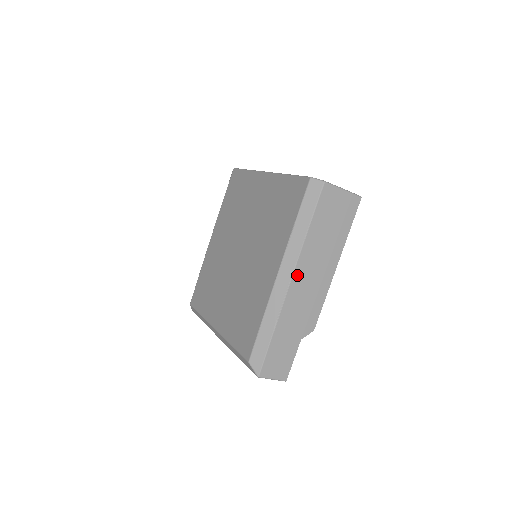
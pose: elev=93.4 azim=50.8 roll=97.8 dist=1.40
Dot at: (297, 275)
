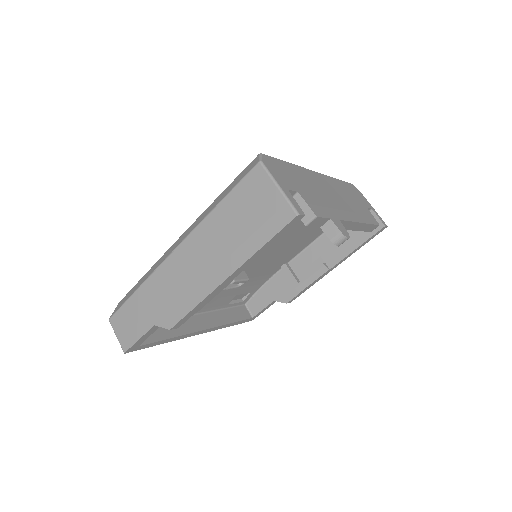
Dot at: (183, 249)
